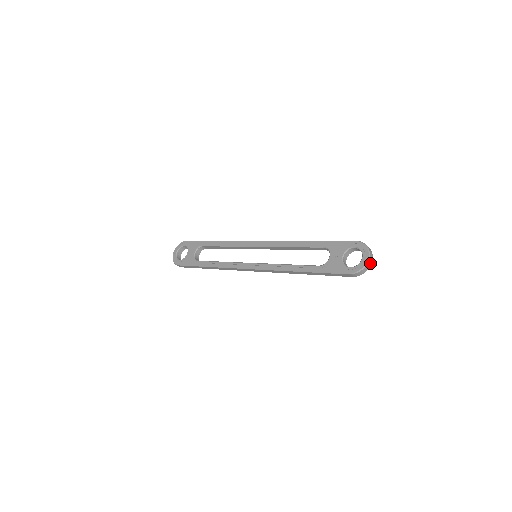
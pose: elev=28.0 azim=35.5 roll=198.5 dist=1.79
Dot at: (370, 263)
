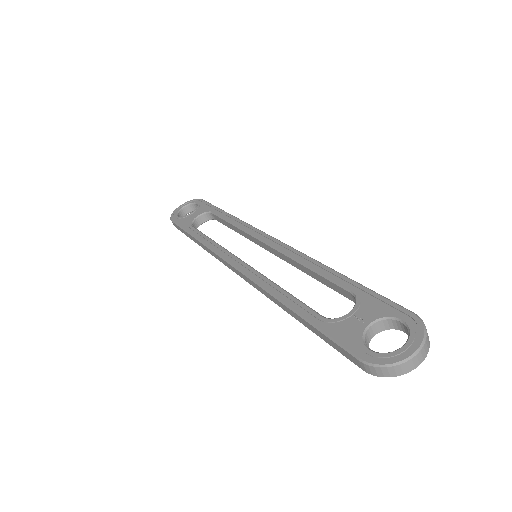
Dot at: (412, 366)
